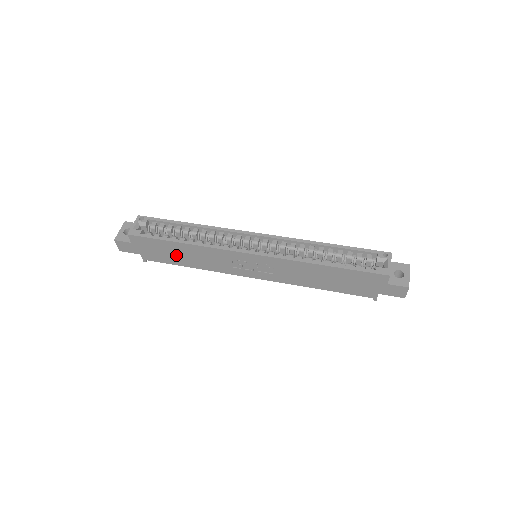
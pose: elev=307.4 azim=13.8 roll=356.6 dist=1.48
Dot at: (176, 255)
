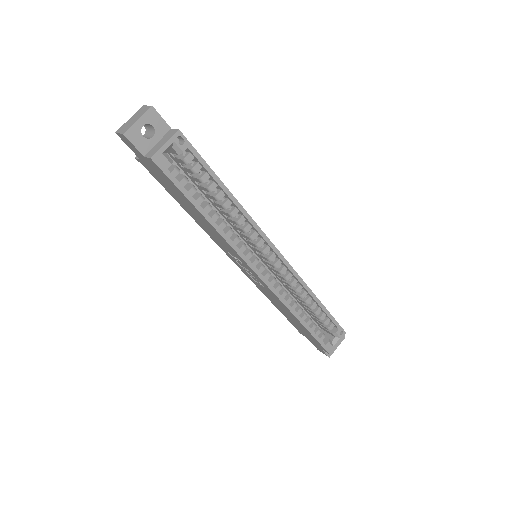
Dot at: (184, 203)
